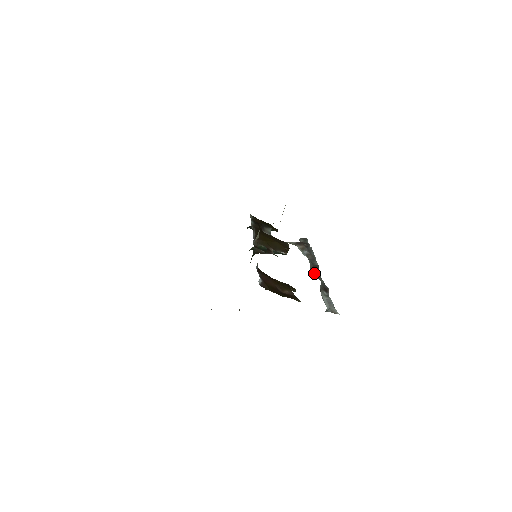
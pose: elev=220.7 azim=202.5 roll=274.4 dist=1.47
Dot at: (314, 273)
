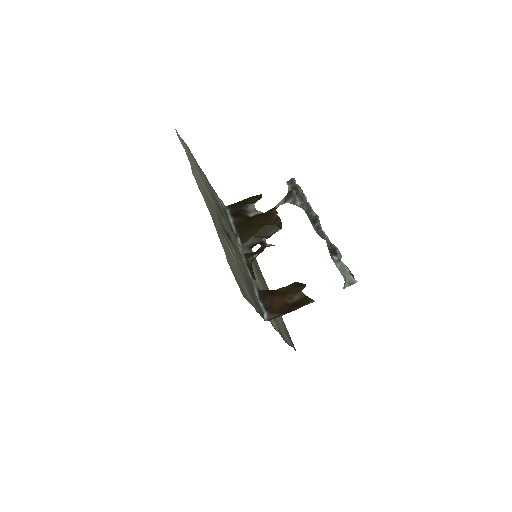
Dot at: (316, 231)
